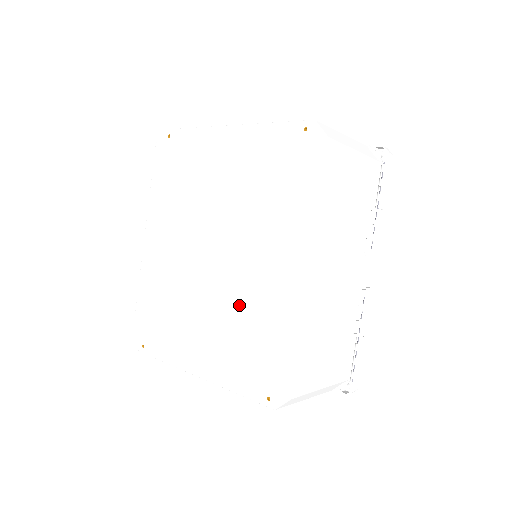
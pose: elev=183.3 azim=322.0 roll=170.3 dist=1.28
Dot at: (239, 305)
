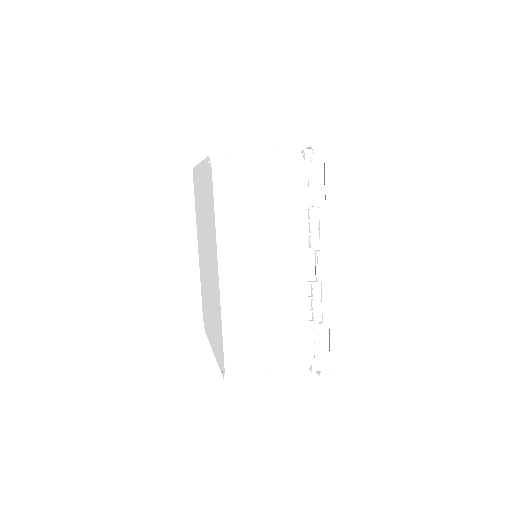
Dot at: (213, 300)
